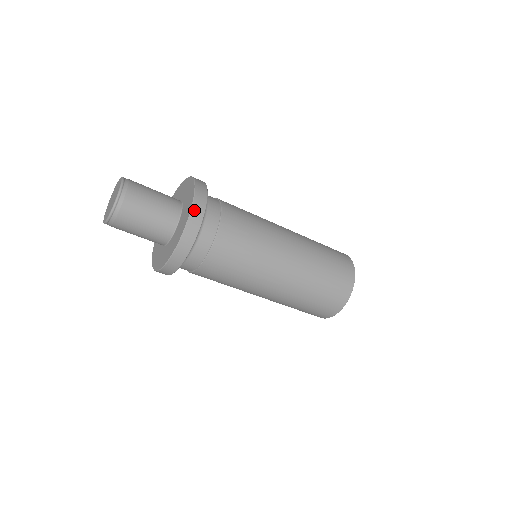
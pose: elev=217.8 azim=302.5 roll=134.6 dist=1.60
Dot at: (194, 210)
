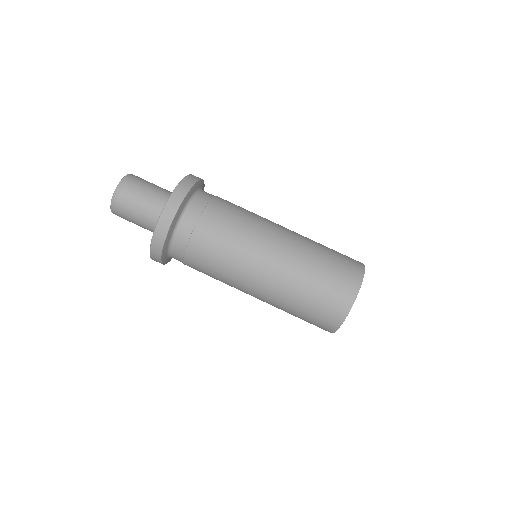
Dot at: occluded
